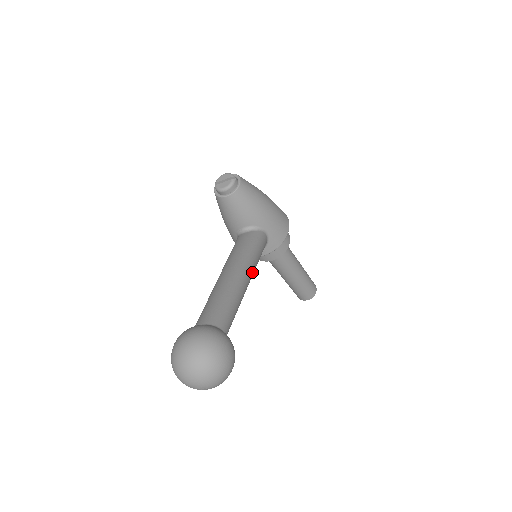
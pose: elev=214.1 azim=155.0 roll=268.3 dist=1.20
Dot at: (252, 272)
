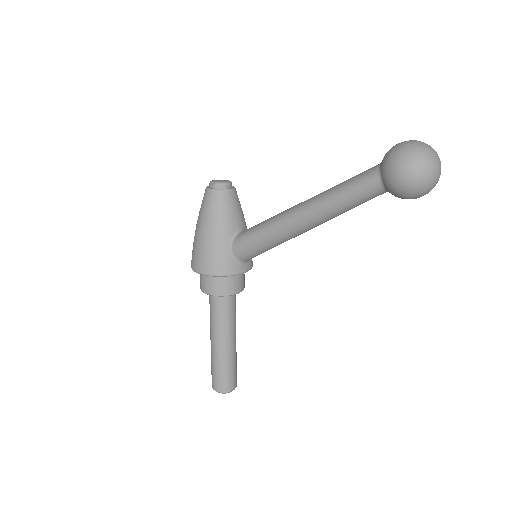
Dot at: occluded
